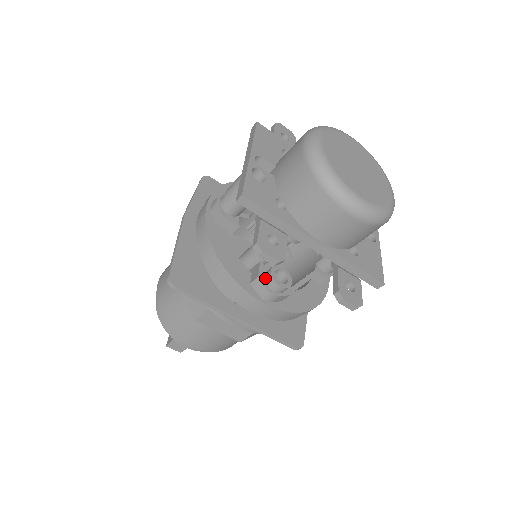
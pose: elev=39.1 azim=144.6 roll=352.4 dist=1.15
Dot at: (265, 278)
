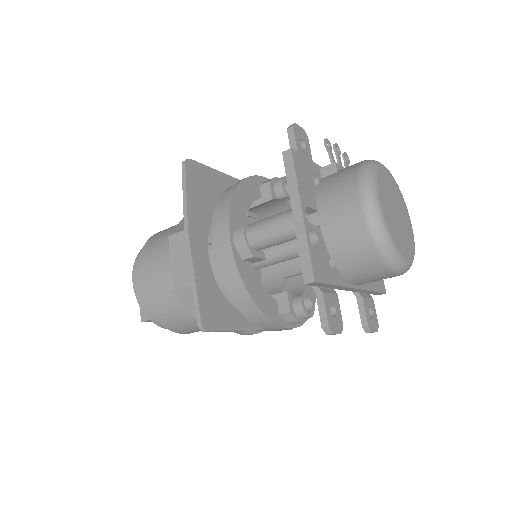
Dot at: (295, 310)
